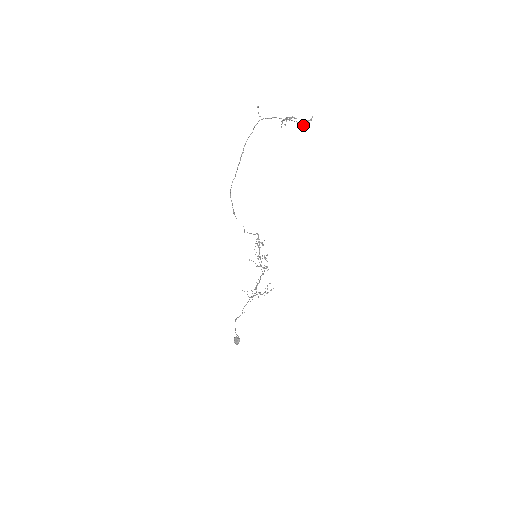
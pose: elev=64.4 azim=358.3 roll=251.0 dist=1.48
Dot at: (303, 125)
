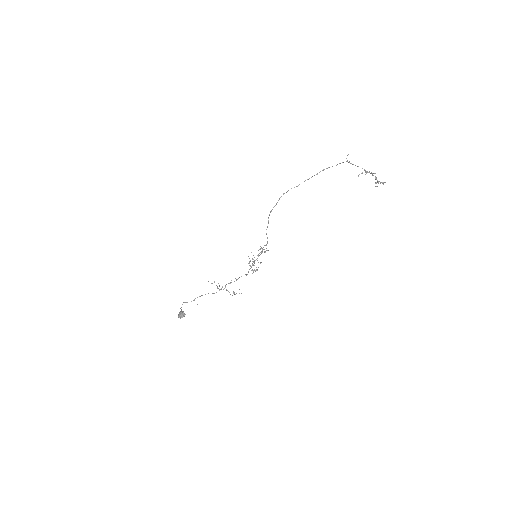
Dot at: occluded
